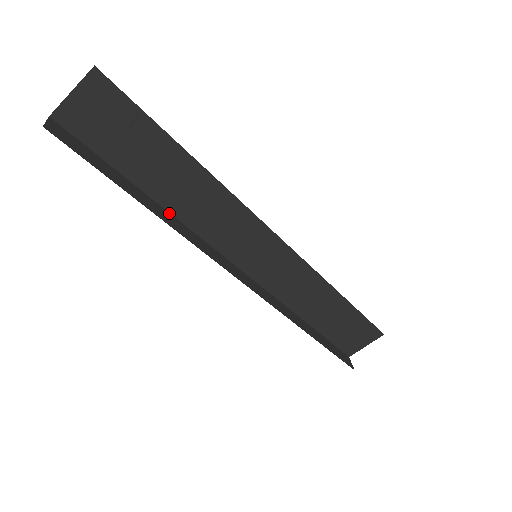
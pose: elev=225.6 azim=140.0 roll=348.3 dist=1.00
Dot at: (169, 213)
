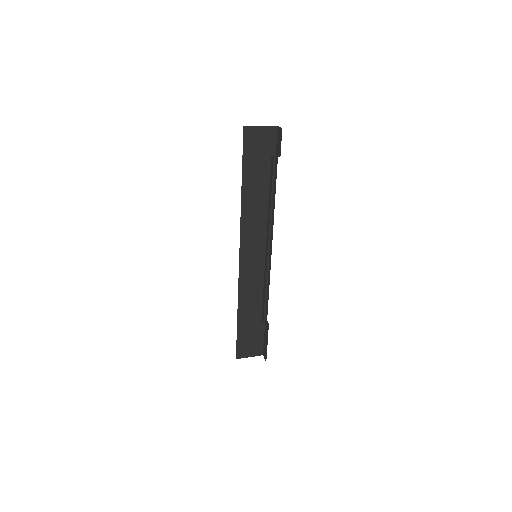
Dot at: (241, 204)
